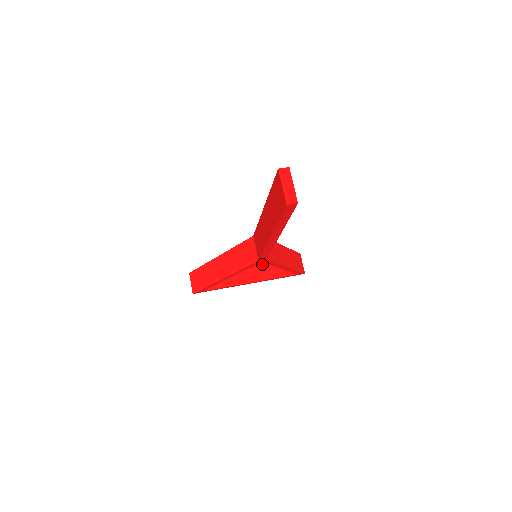
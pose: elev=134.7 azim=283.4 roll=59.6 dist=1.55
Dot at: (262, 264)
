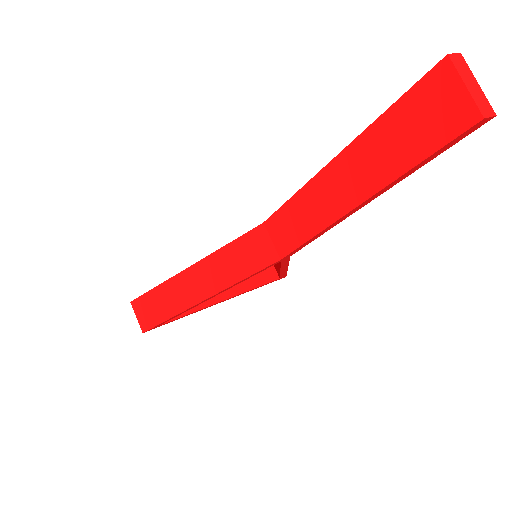
Dot at: occluded
